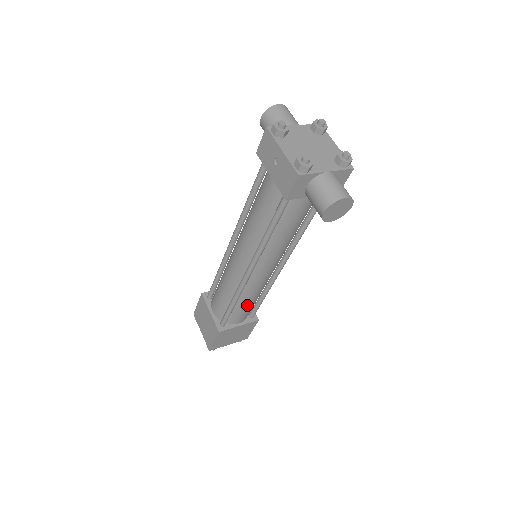
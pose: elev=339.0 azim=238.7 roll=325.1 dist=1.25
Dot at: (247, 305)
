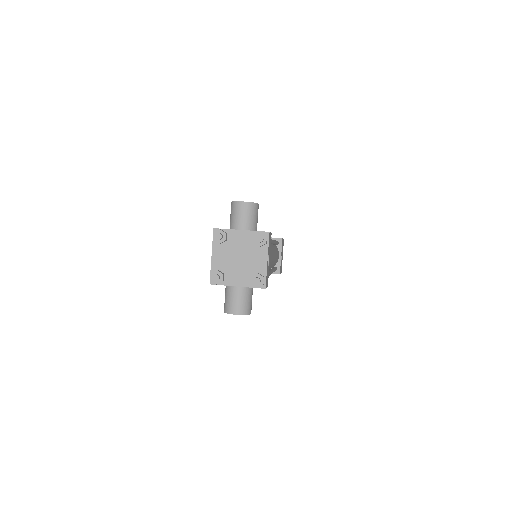
Dot at: occluded
